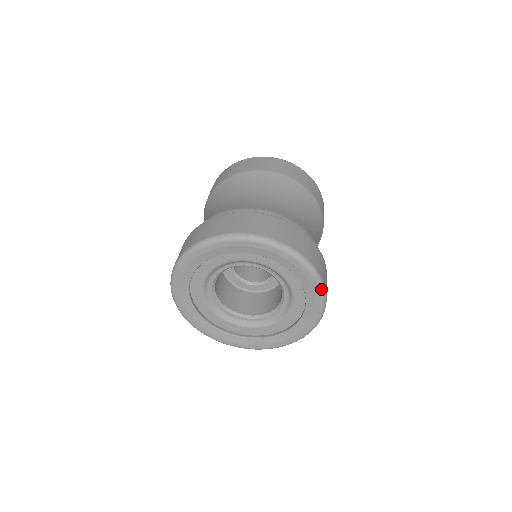
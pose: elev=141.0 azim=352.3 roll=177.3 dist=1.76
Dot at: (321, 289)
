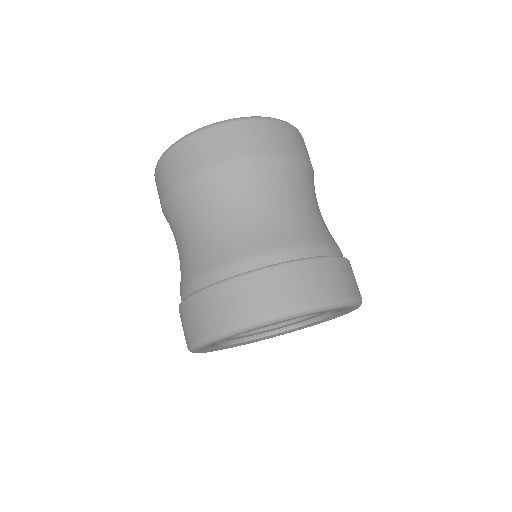
Dot at: (347, 305)
